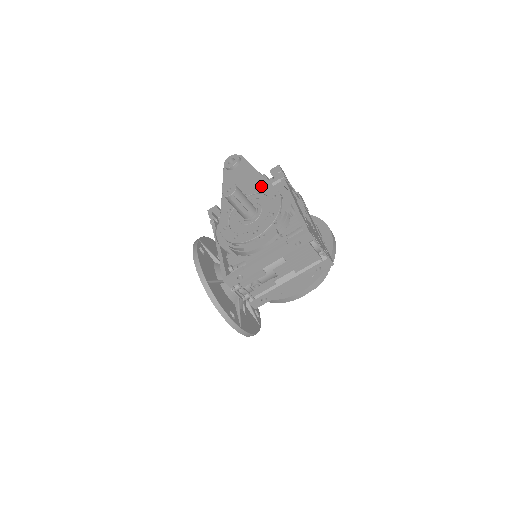
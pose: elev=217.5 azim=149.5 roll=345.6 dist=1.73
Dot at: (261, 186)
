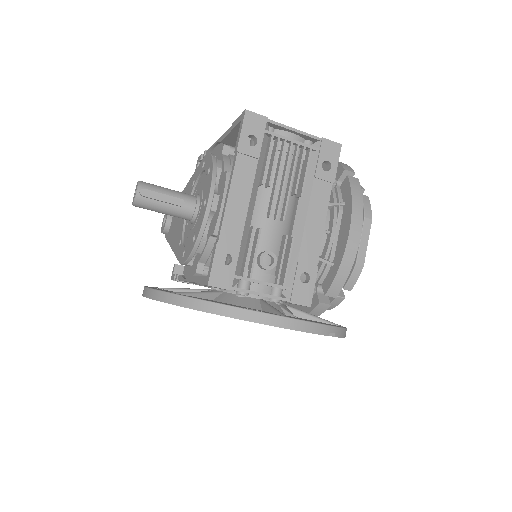
Dot at: (191, 184)
